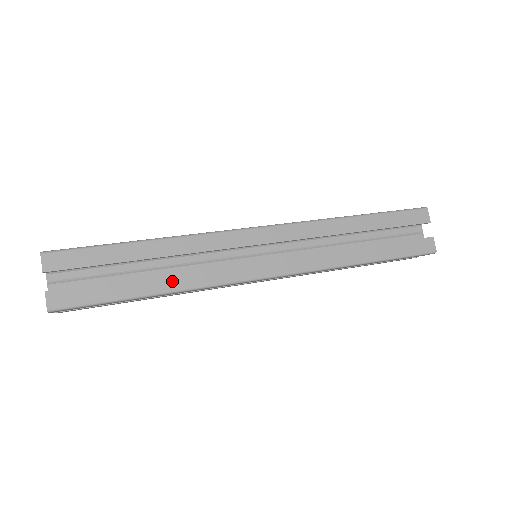
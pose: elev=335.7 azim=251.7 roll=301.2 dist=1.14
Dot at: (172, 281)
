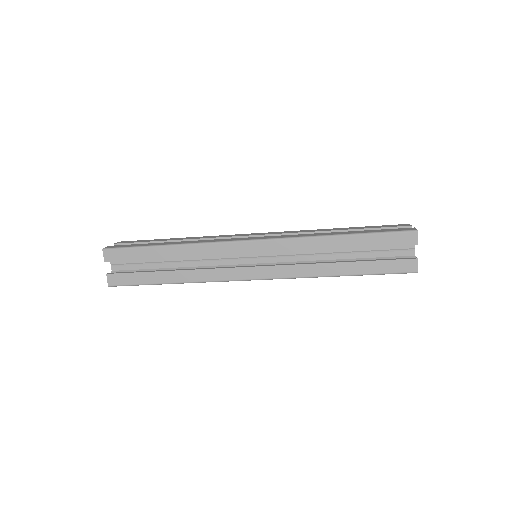
Dot at: (183, 242)
